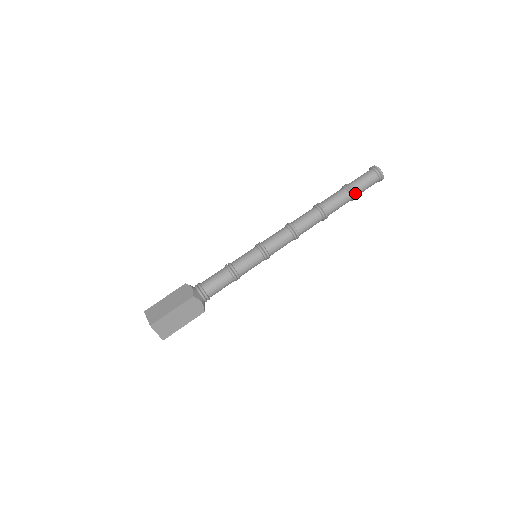
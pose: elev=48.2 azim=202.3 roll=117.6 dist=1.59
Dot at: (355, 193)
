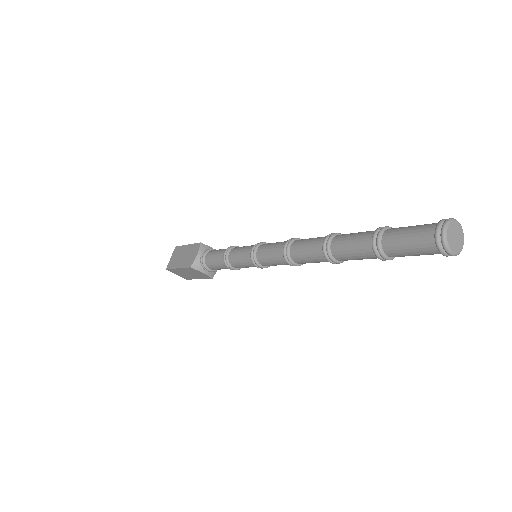
Dot at: (386, 255)
